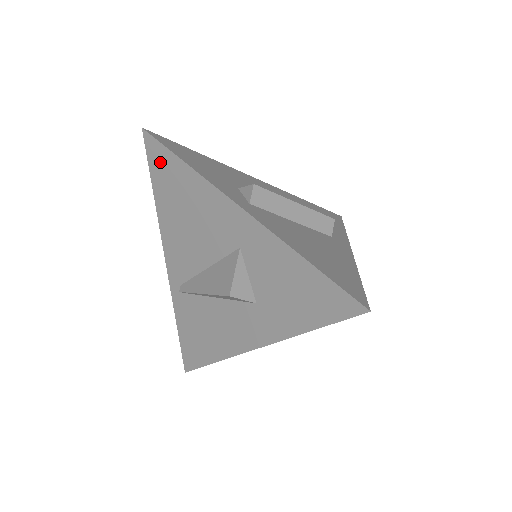
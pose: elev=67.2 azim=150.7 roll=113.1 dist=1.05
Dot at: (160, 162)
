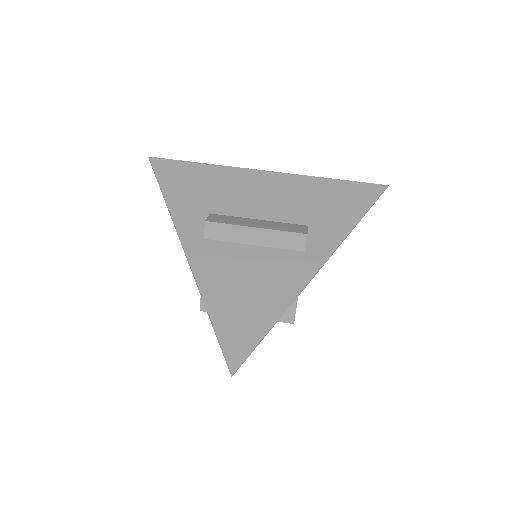
Dot at: occluded
